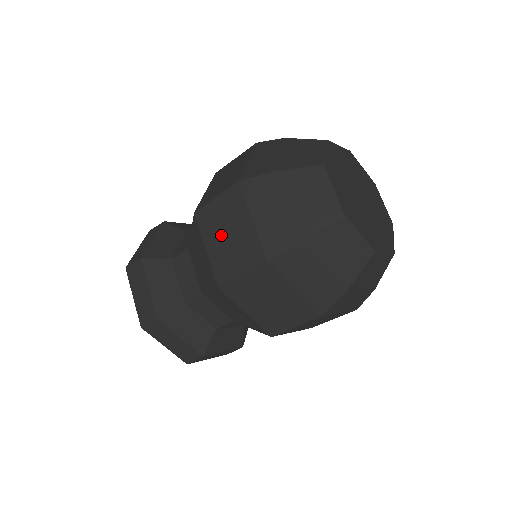
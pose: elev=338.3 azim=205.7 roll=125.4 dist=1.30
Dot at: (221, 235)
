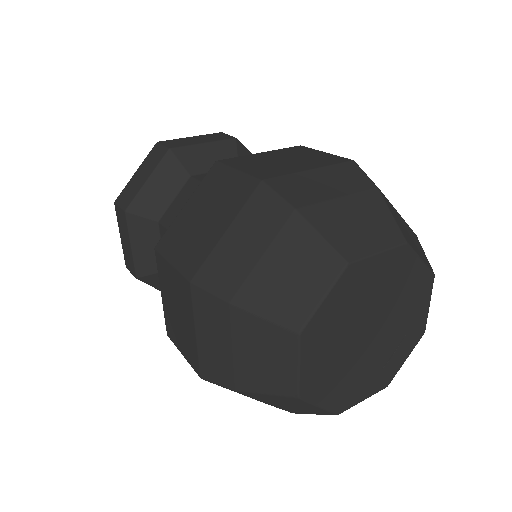
Dot at: (172, 303)
